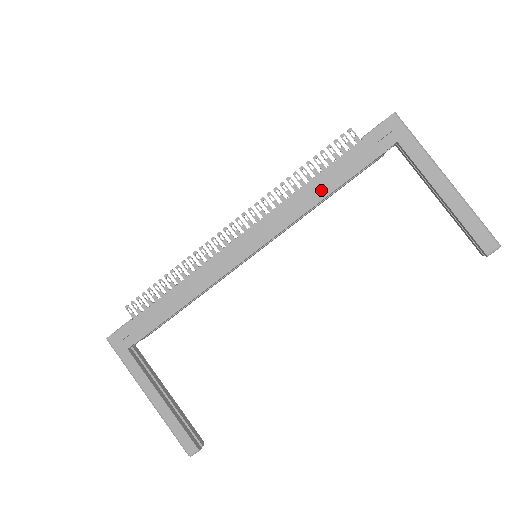
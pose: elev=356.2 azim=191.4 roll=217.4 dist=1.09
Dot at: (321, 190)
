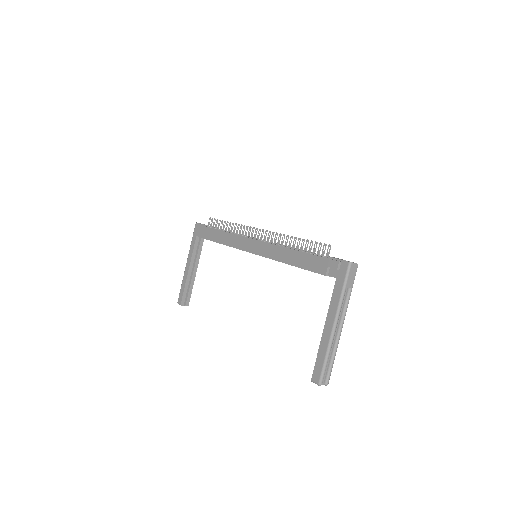
Dot at: (291, 259)
